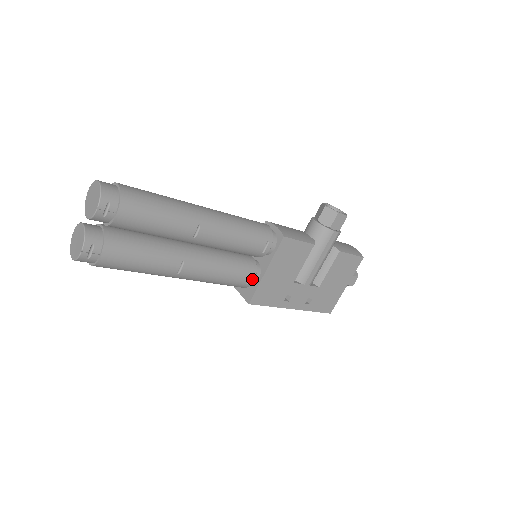
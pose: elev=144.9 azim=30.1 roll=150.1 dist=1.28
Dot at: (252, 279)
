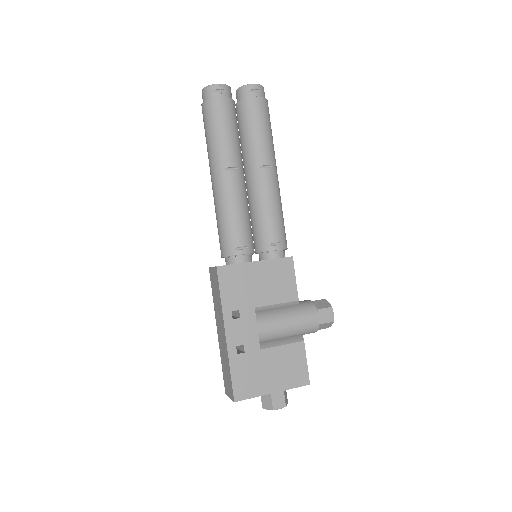
Dot at: (243, 251)
